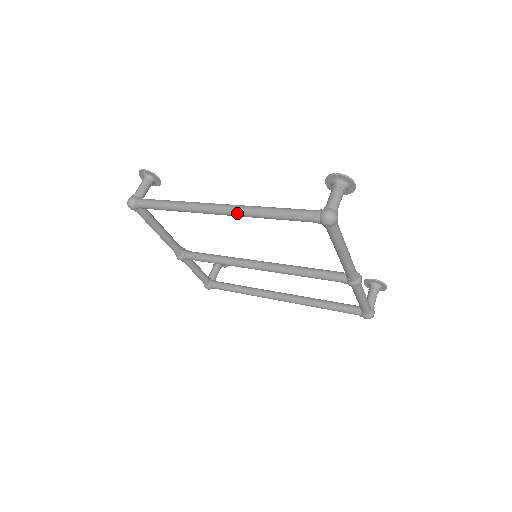
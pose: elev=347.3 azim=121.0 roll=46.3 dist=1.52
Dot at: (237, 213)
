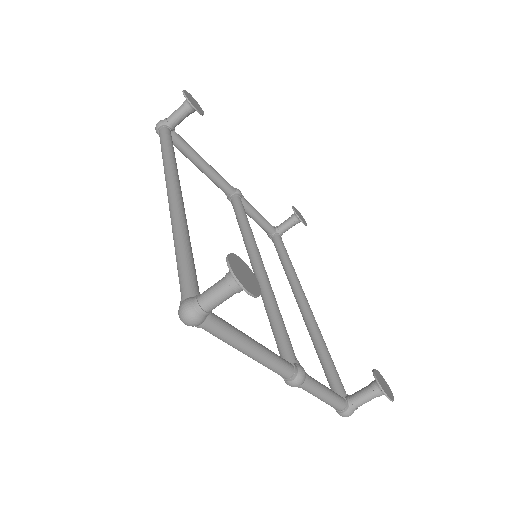
Dot at: (171, 219)
